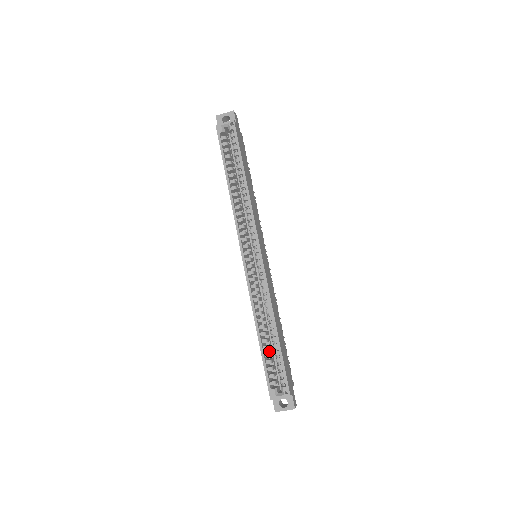
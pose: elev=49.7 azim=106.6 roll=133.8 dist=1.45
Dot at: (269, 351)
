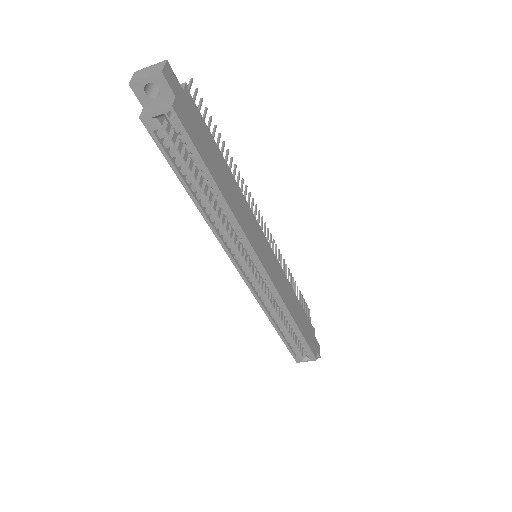
Dot at: occluded
